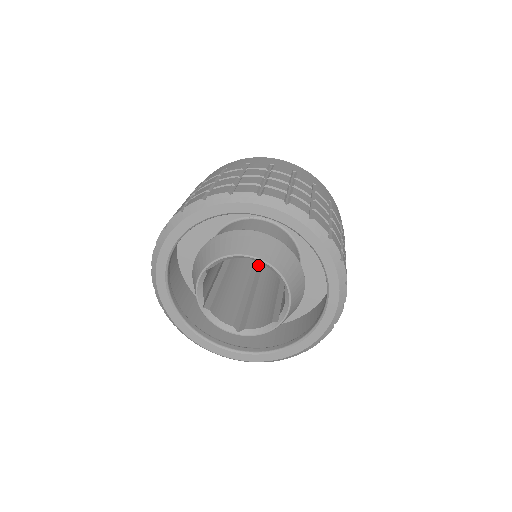
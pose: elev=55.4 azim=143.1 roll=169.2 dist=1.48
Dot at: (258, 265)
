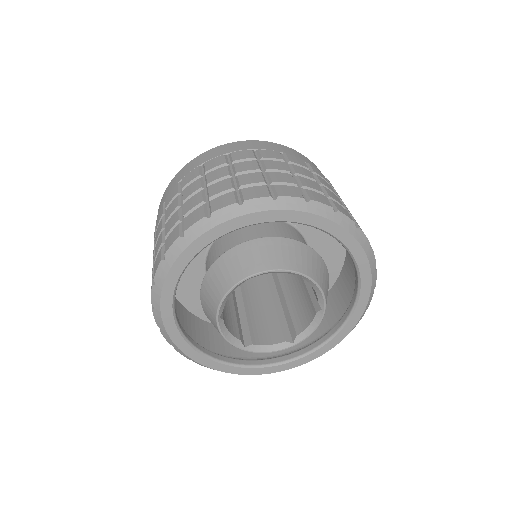
Dot at: occluded
